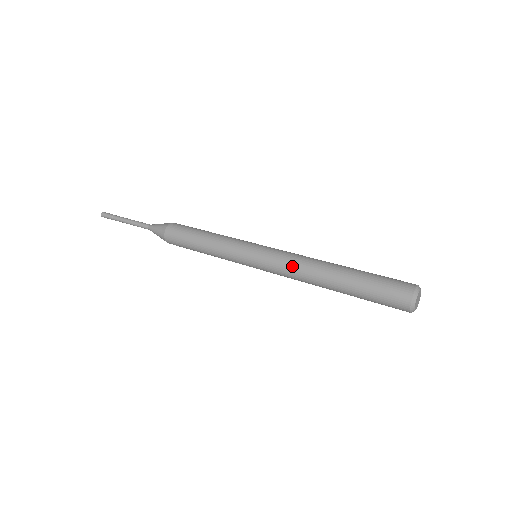
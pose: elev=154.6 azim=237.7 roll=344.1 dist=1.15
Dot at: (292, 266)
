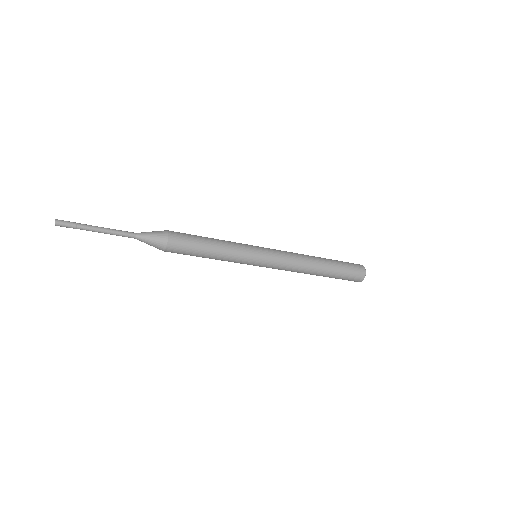
Dot at: (294, 259)
